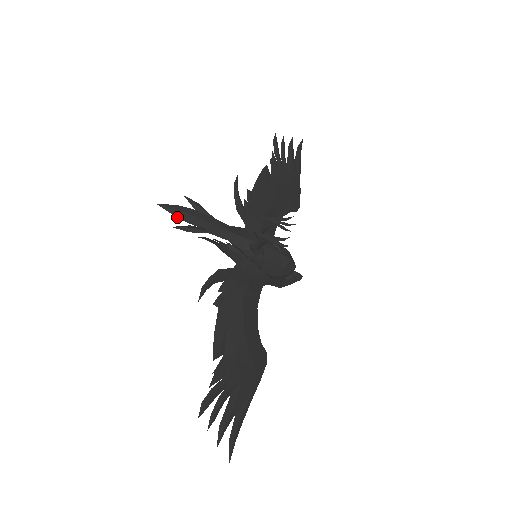
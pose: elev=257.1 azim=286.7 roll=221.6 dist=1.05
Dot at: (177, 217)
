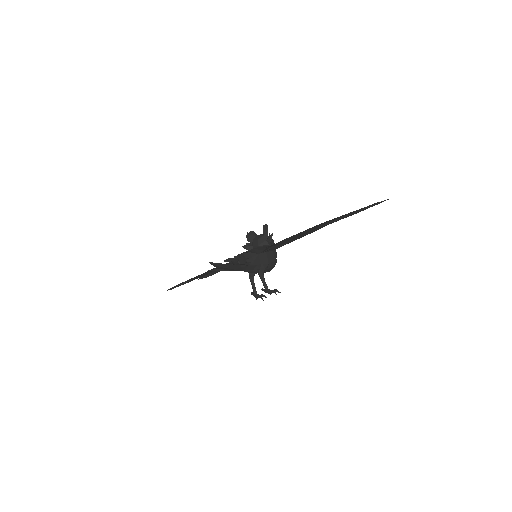
Dot at: (216, 267)
